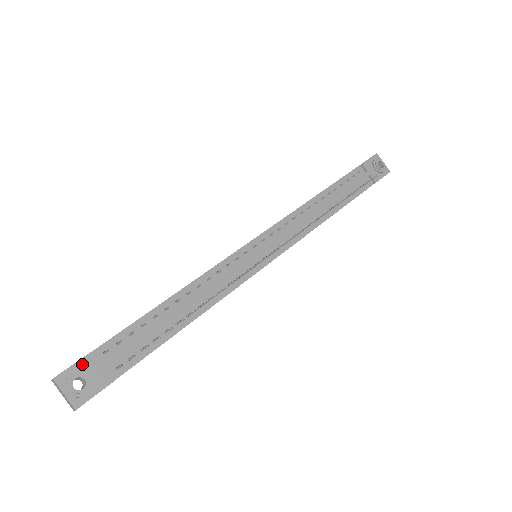
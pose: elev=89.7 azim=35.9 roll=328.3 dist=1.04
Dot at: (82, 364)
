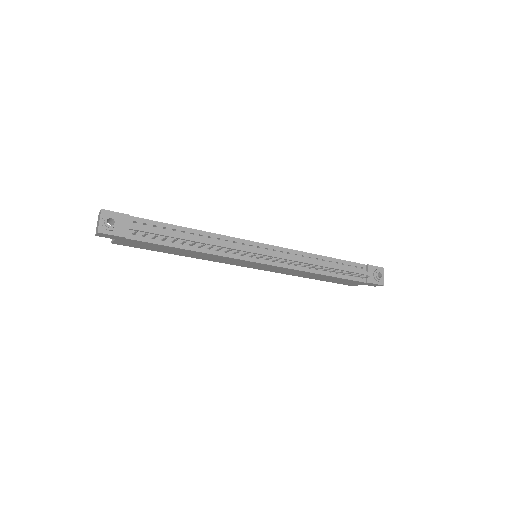
Dot at: (120, 216)
